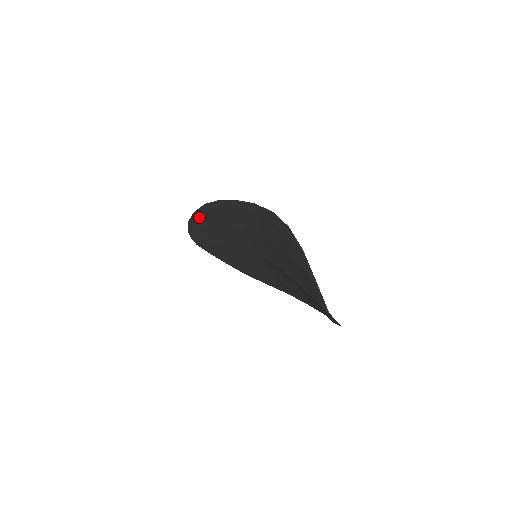
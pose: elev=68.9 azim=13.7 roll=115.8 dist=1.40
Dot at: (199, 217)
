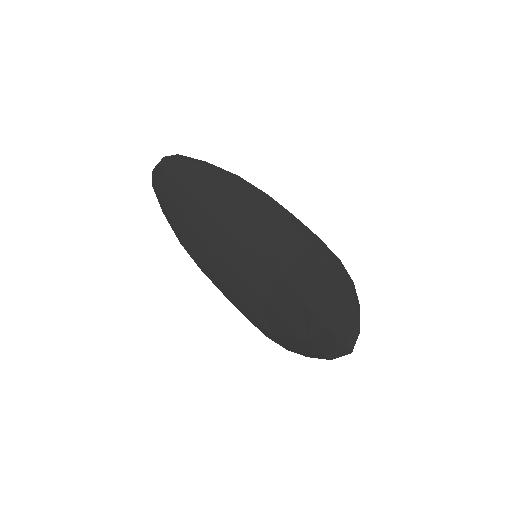
Dot at: (212, 172)
